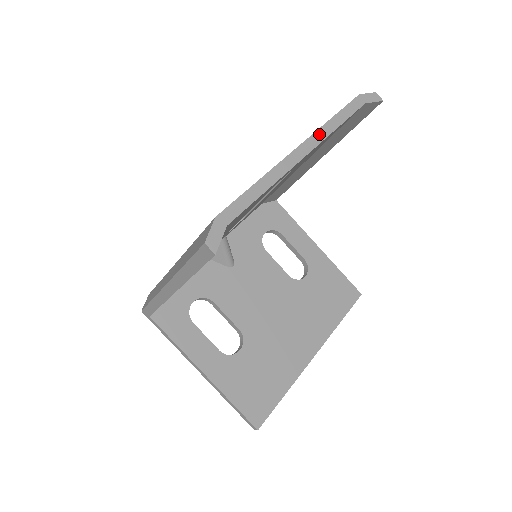
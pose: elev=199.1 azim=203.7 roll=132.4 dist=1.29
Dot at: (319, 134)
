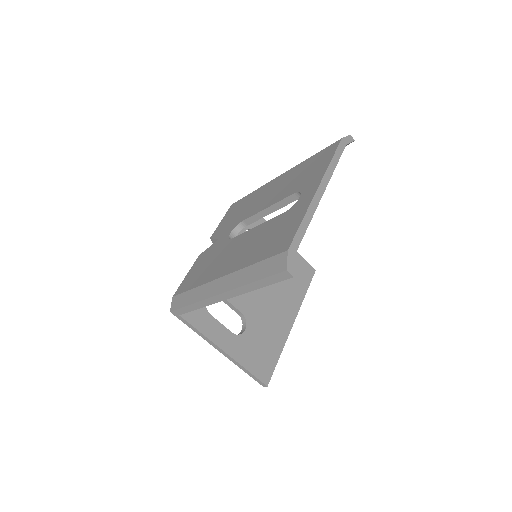
Dot at: (327, 175)
